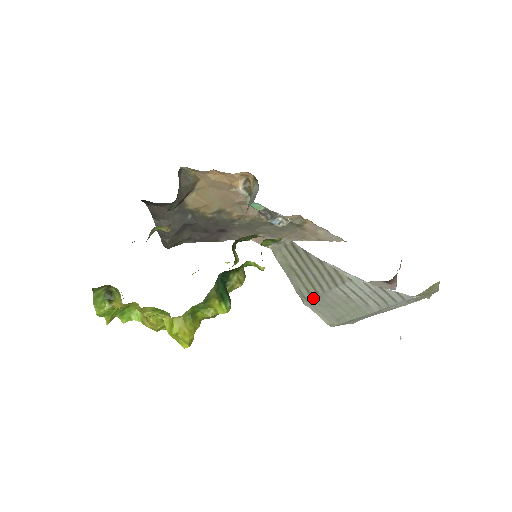
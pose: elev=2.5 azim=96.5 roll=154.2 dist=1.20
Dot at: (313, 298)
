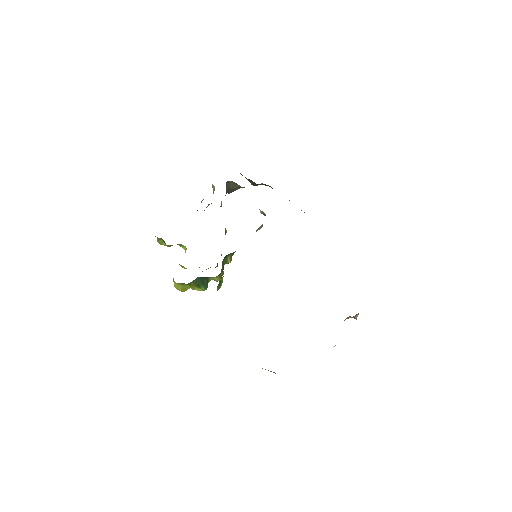
Dot at: occluded
